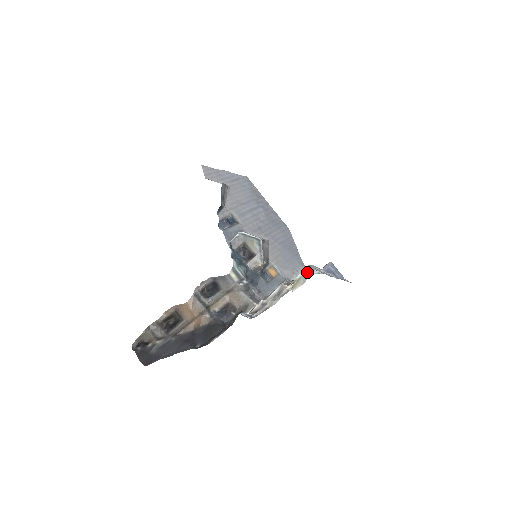
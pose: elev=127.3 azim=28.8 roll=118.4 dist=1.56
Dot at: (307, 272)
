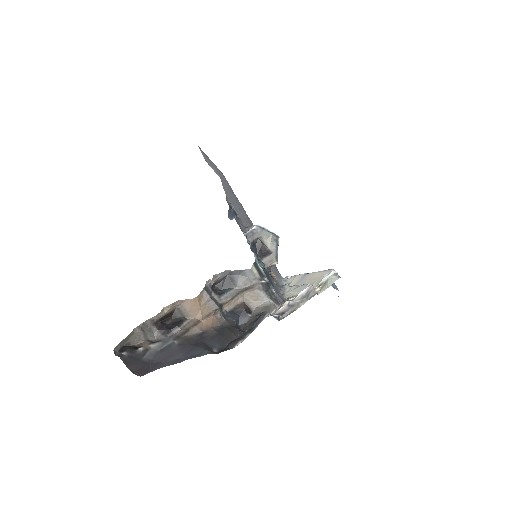
Dot at: (335, 275)
